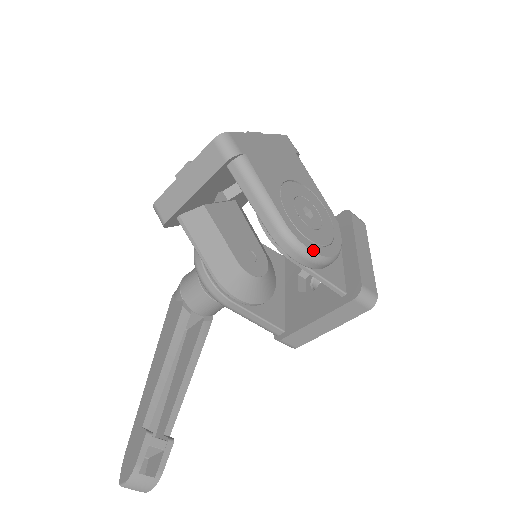
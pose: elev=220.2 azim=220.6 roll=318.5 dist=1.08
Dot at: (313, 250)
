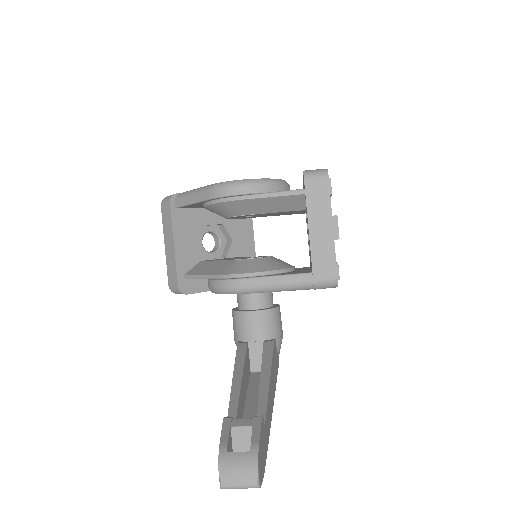
Dot at: (243, 180)
